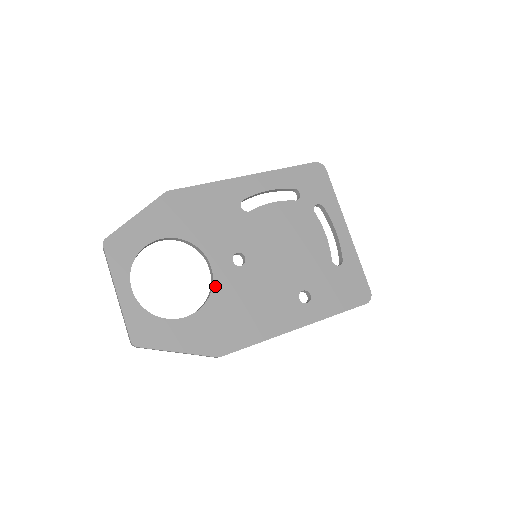
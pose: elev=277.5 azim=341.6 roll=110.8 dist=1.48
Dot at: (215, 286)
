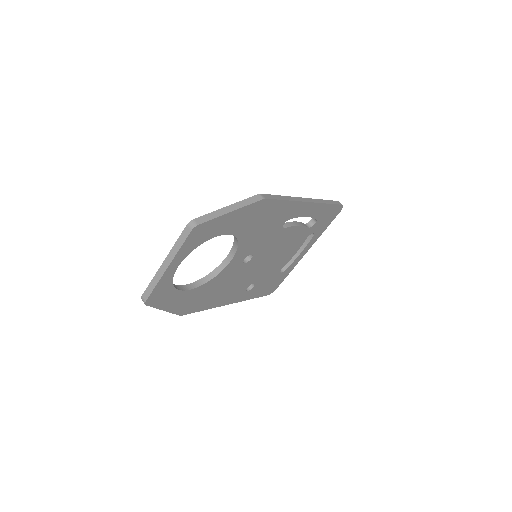
Dot at: (221, 273)
